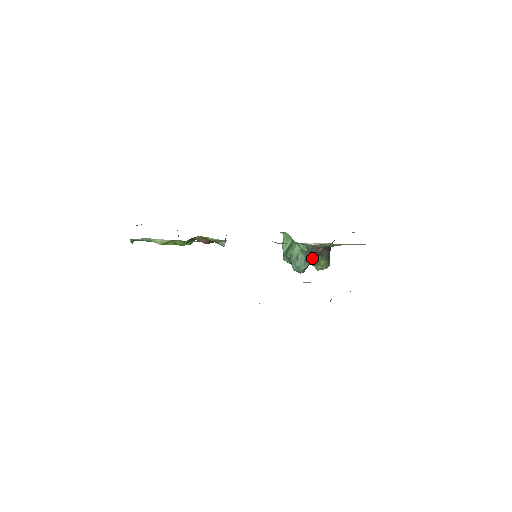
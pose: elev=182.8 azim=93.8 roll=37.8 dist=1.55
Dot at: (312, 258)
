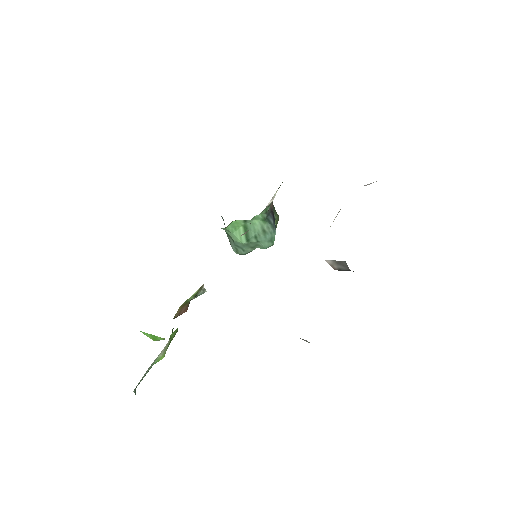
Dot at: (273, 219)
